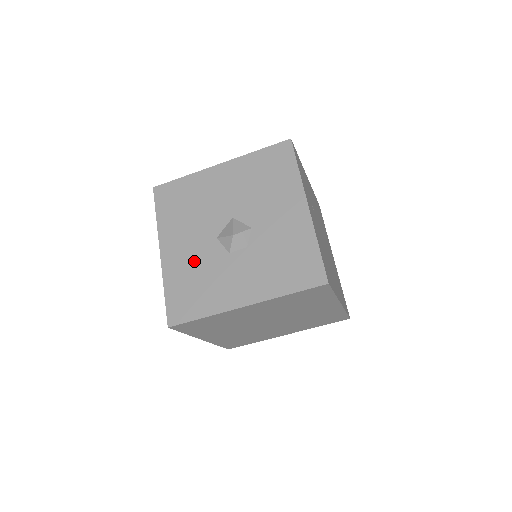
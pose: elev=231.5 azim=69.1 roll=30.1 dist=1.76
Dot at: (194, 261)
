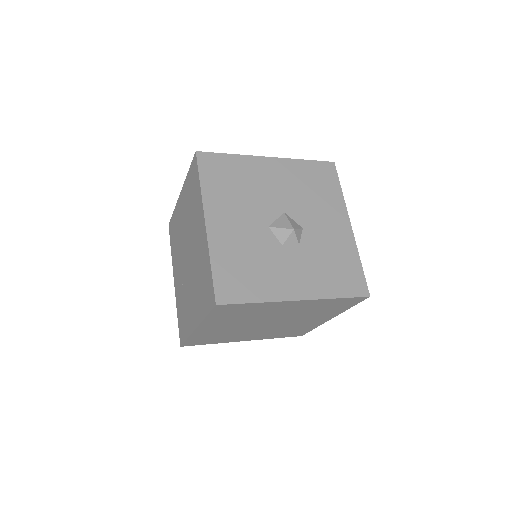
Dot at: (245, 242)
